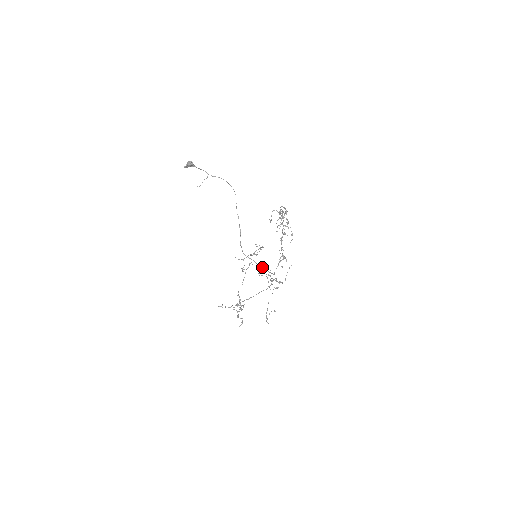
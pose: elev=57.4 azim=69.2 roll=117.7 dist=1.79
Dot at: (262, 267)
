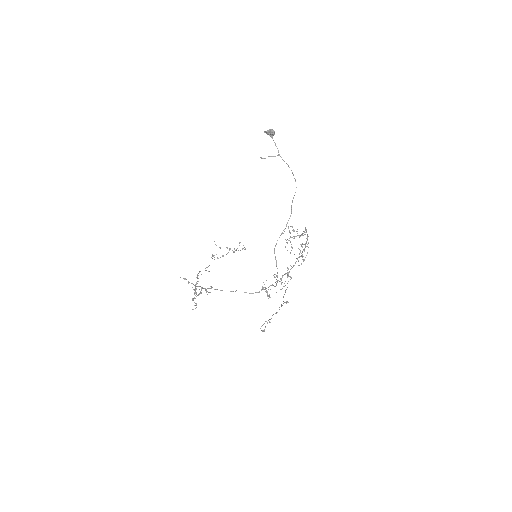
Dot at: occluded
